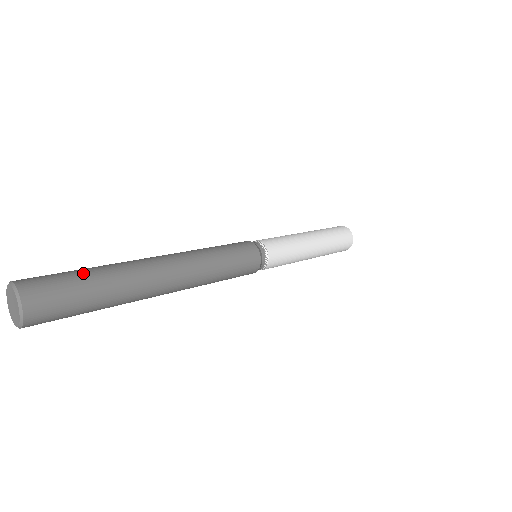
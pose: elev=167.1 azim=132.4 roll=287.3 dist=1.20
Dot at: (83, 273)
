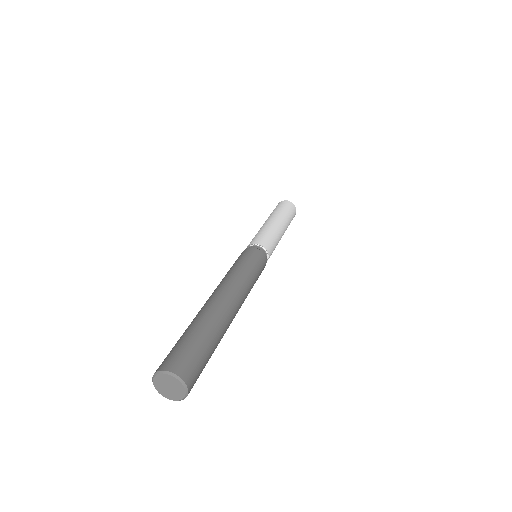
Dot at: (193, 336)
